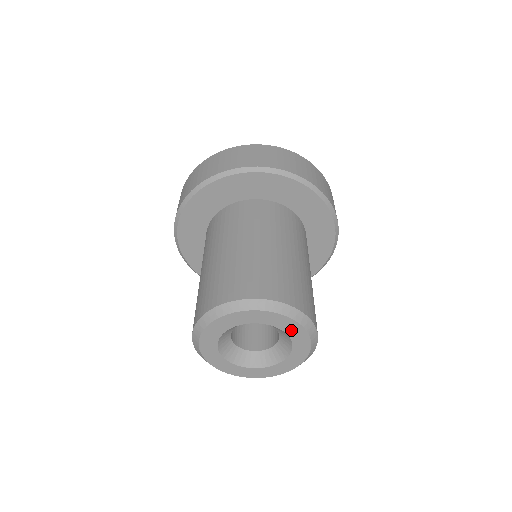
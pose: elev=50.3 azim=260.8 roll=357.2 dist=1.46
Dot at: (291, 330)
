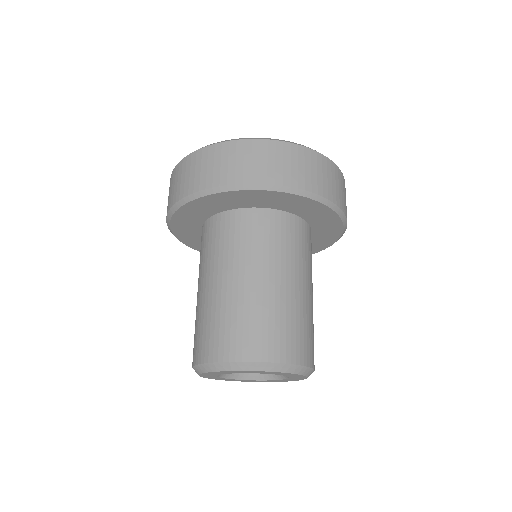
Dot at: (270, 373)
